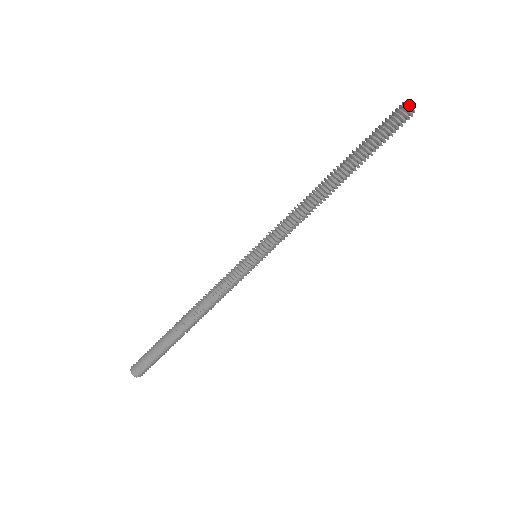
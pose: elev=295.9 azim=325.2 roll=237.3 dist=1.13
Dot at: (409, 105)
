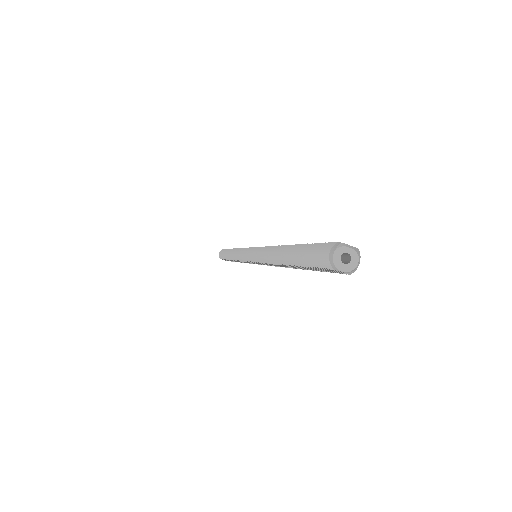
Dot at: (330, 256)
